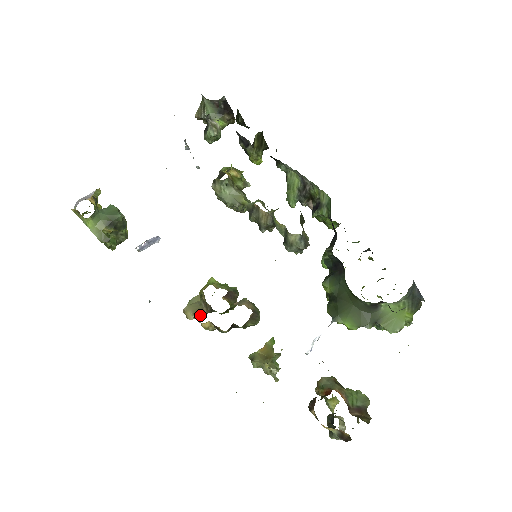
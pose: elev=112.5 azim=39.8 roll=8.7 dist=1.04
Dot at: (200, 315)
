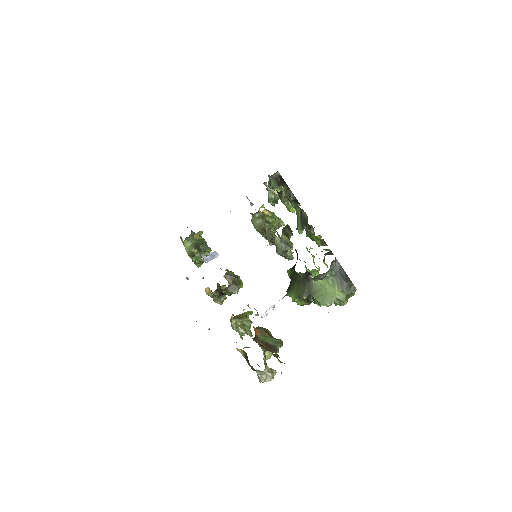
Dot at: occluded
